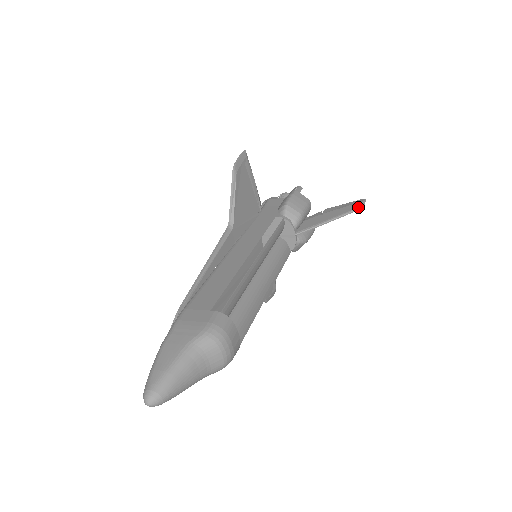
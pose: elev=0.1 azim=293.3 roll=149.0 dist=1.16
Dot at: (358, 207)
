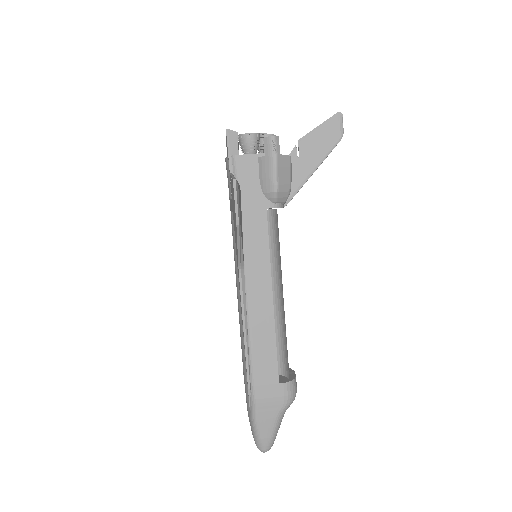
Dot at: (339, 140)
